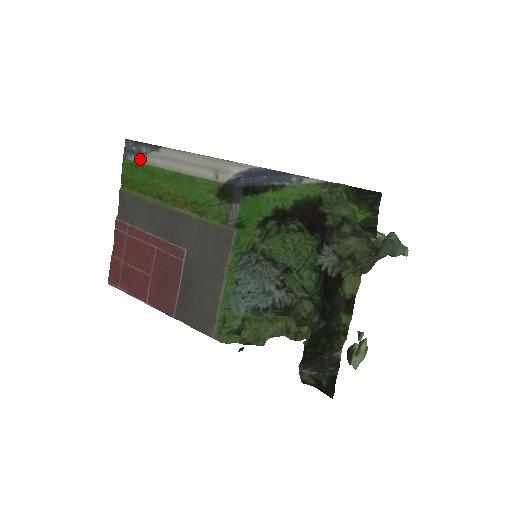
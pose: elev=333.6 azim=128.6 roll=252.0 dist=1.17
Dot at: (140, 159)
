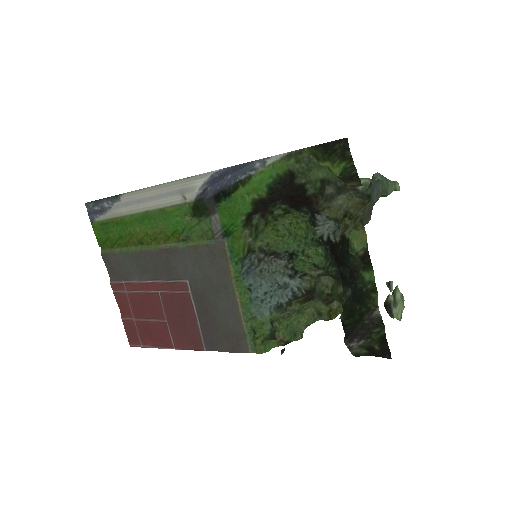
Dot at: (106, 215)
